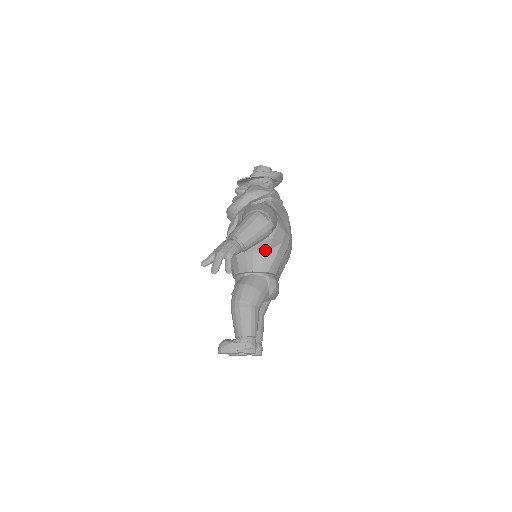
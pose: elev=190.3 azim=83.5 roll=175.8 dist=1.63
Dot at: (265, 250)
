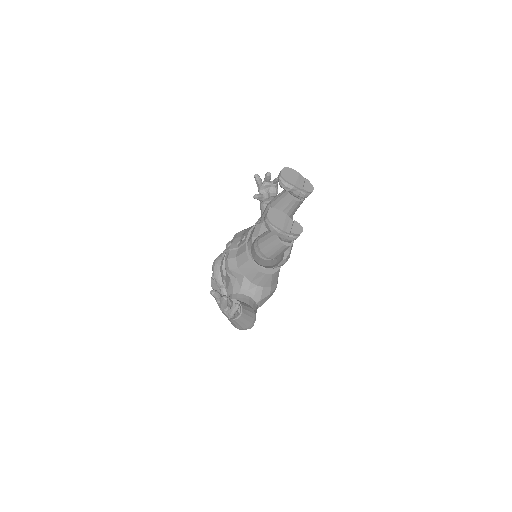
Dot at: occluded
